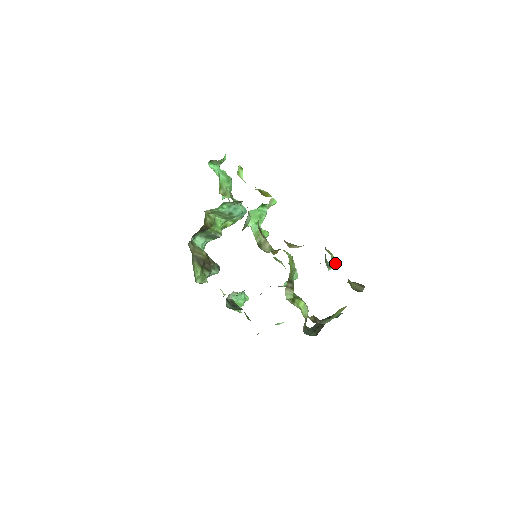
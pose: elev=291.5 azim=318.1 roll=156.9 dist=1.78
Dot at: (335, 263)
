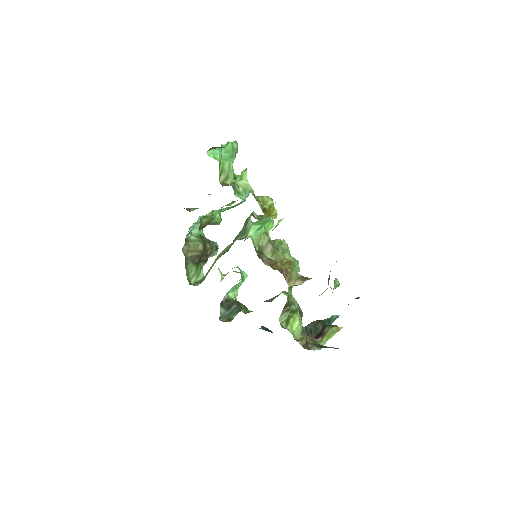
Dot at: (338, 286)
